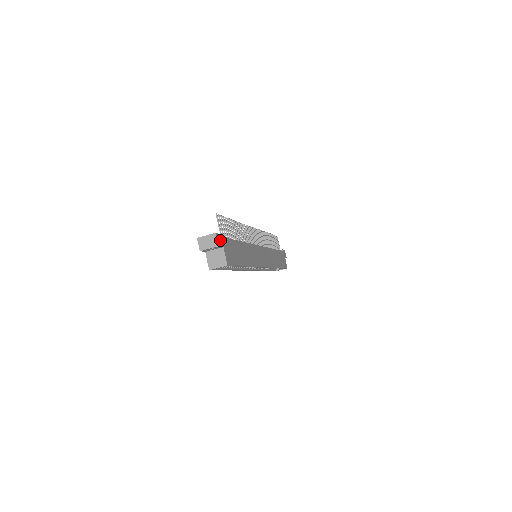
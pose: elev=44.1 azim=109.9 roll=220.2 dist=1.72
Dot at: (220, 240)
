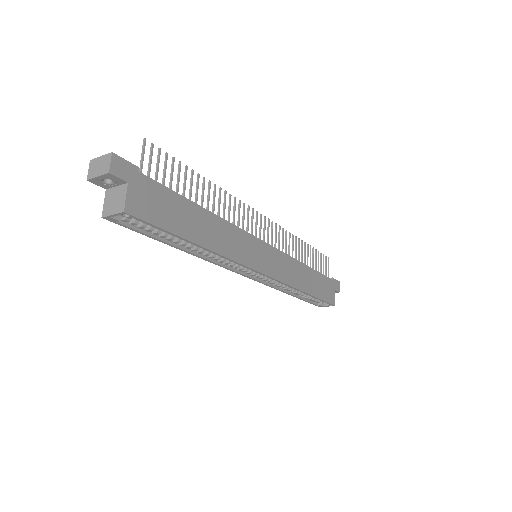
Dot at: (123, 169)
